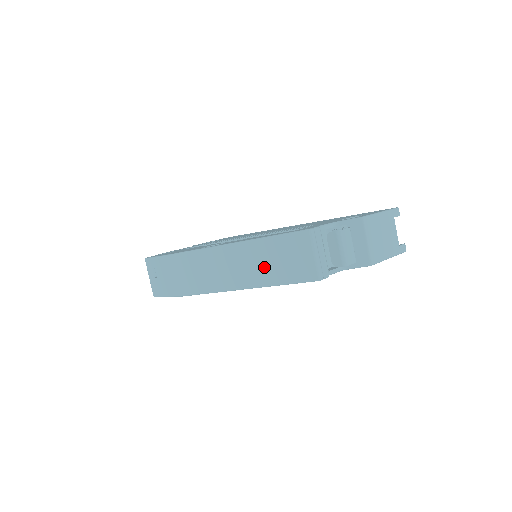
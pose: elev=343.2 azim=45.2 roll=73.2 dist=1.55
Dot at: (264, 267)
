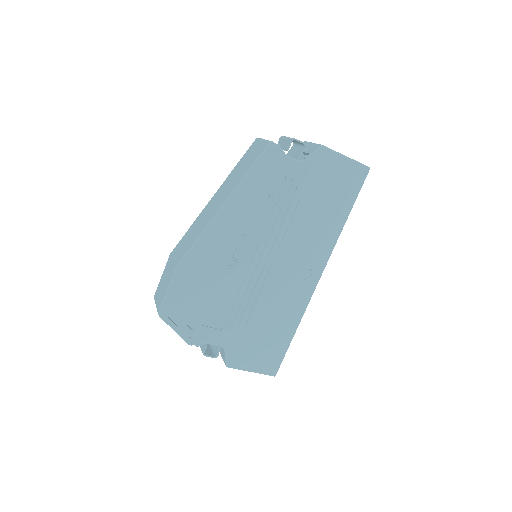
Dot at: (234, 180)
